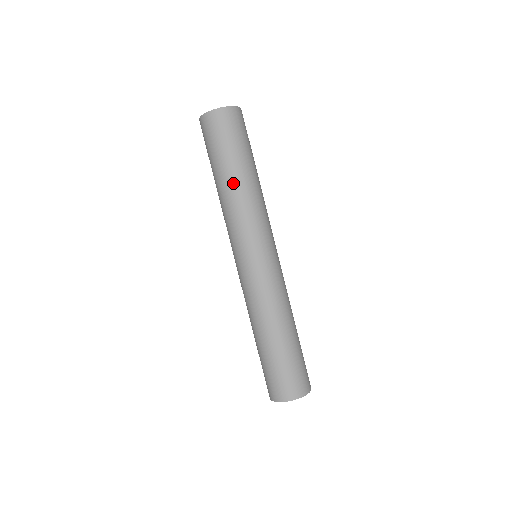
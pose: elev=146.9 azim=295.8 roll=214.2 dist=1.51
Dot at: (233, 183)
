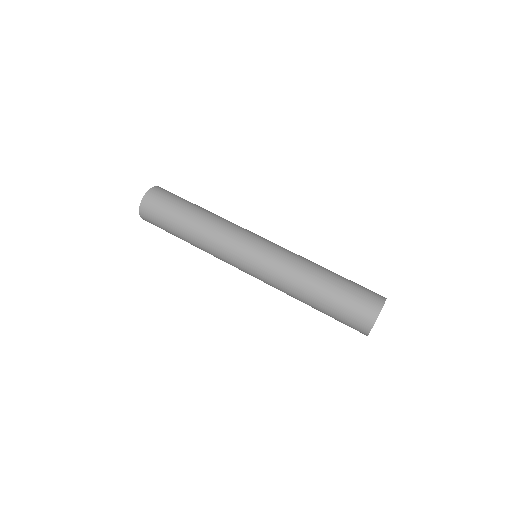
Dot at: (207, 211)
